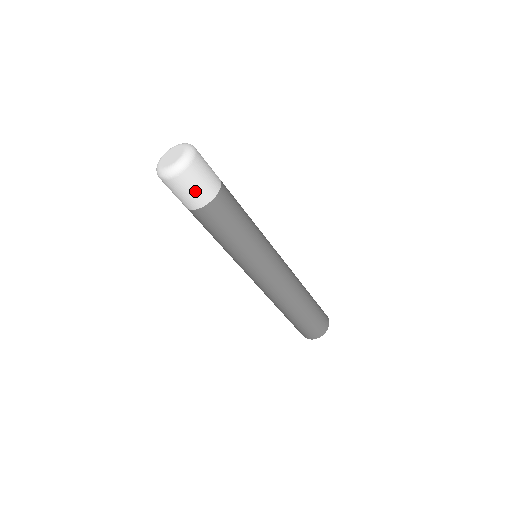
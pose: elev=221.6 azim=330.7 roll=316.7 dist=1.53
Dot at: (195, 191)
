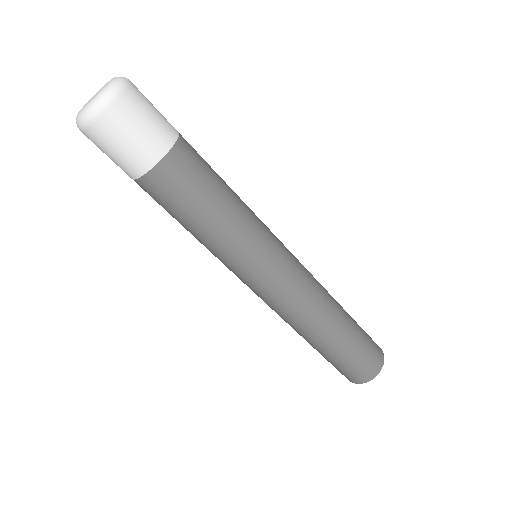
Dot at: (128, 147)
